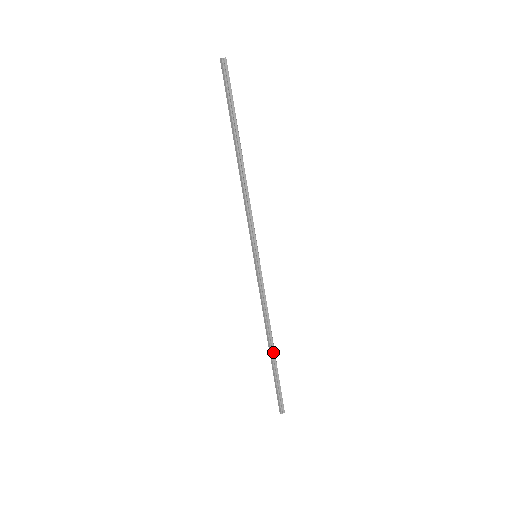
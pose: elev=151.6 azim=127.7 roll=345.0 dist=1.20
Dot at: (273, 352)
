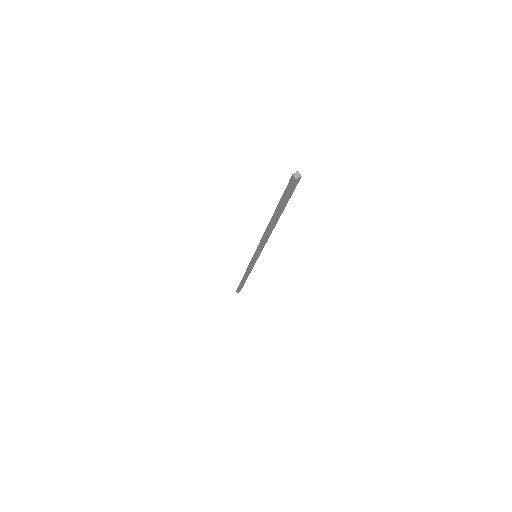
Dot at: (245, 280)
